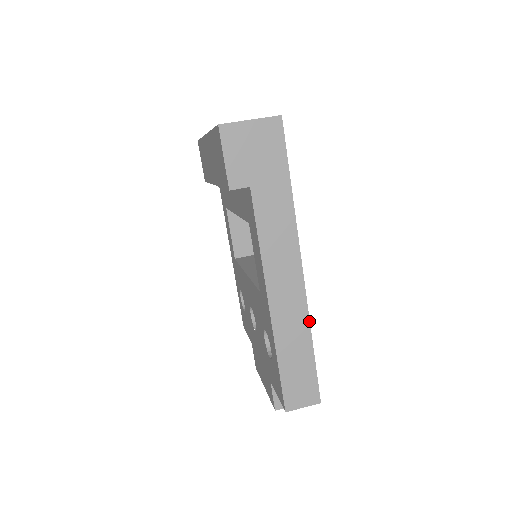
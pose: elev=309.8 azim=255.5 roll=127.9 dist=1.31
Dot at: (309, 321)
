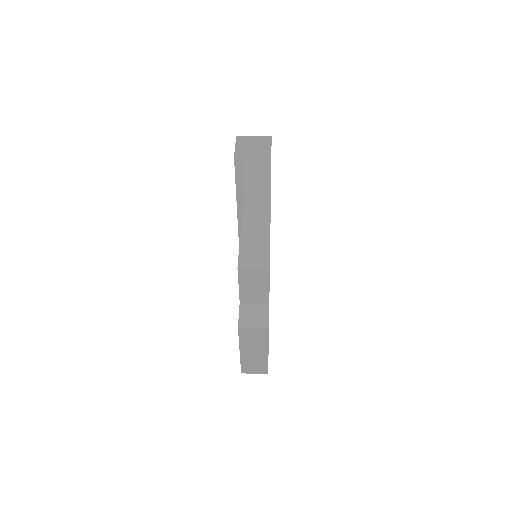
Dot at: (270, 217)
